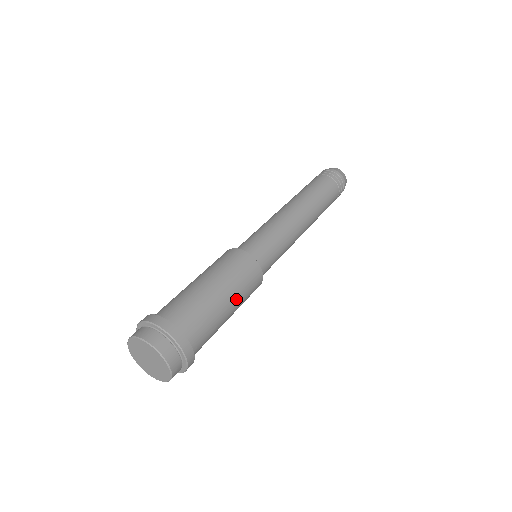
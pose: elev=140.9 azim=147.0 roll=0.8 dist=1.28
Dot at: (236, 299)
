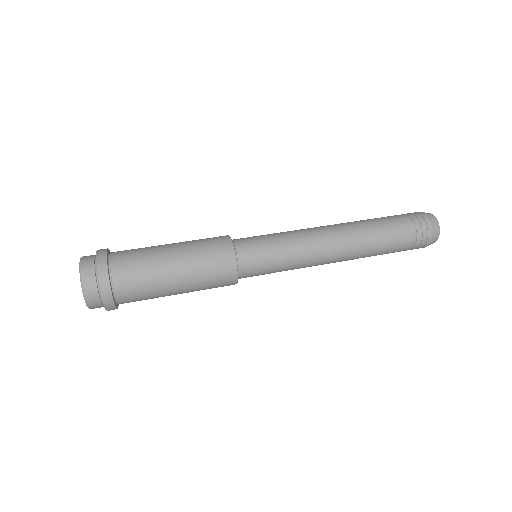
Dot at: (186, 257)
